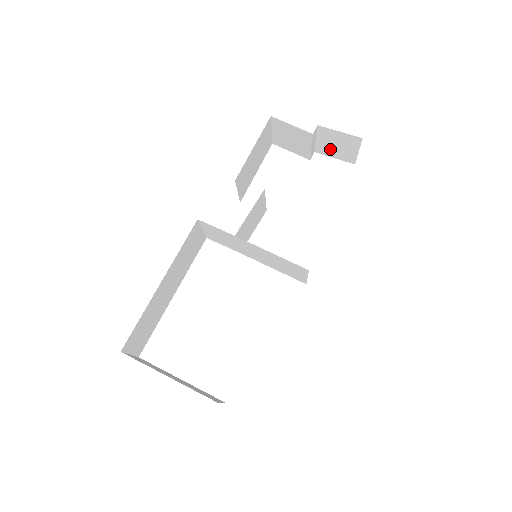
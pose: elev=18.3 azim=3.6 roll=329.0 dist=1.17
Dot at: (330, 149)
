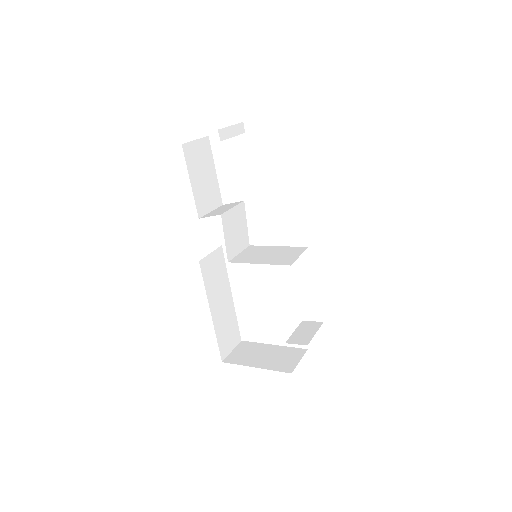
Dot at: occluded
